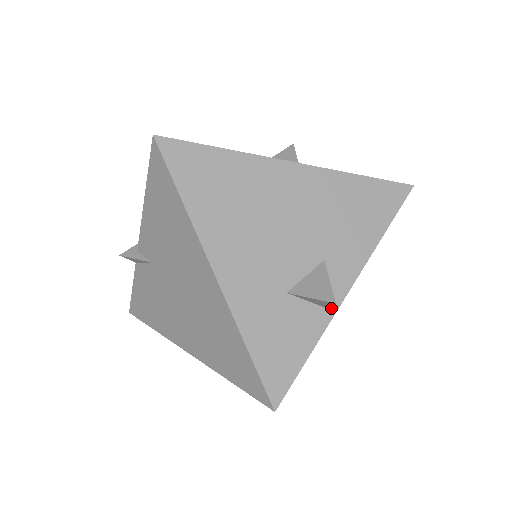
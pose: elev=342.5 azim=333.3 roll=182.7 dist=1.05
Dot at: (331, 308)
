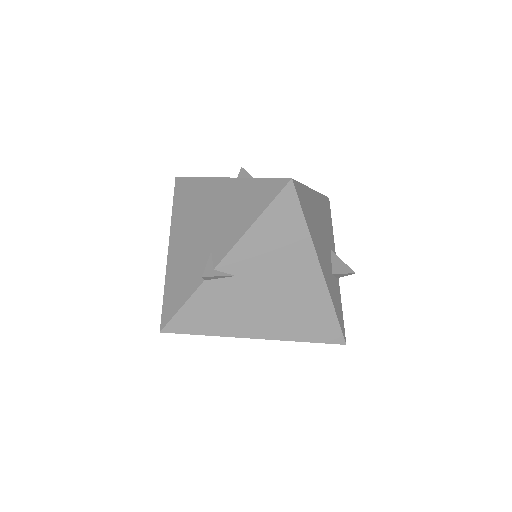
Dot at: (338, 278)
